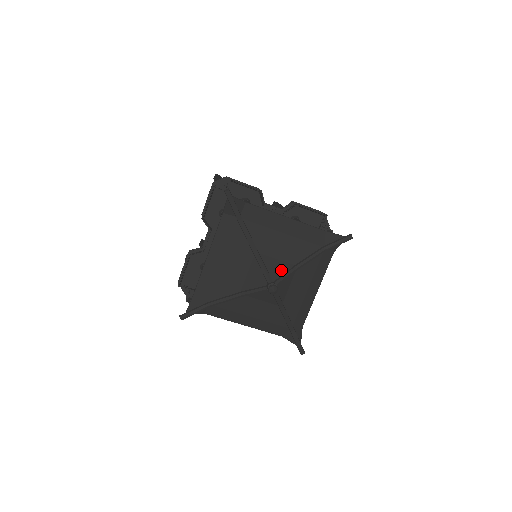
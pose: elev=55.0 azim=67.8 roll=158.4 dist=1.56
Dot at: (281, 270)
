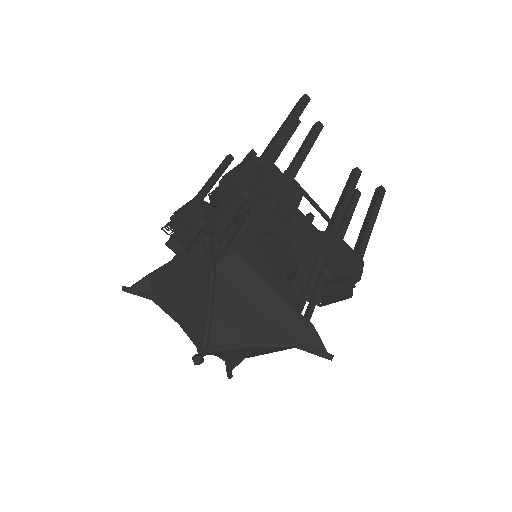
Dot at: (227, 339)
